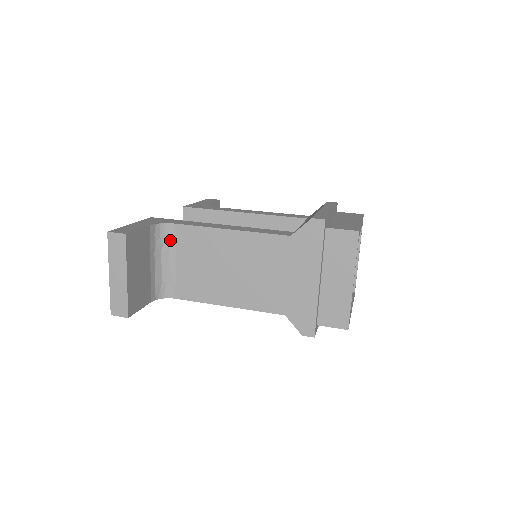
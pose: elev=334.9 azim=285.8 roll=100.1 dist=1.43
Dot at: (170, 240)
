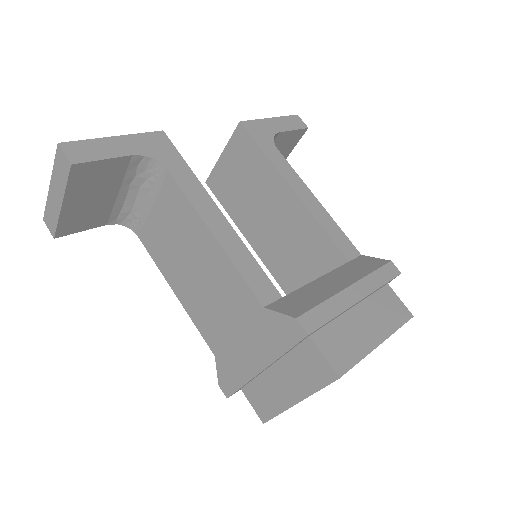
Dot at: (156, 181)
